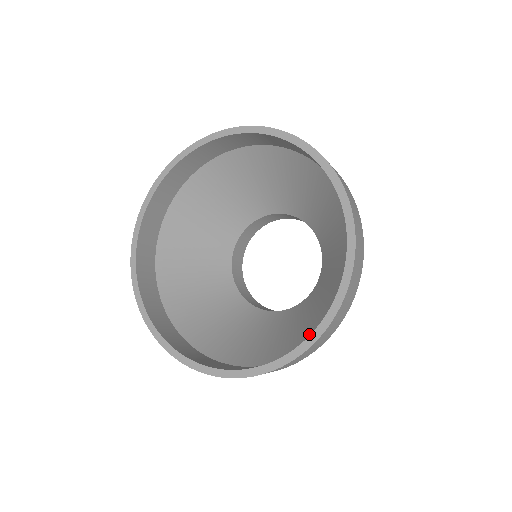
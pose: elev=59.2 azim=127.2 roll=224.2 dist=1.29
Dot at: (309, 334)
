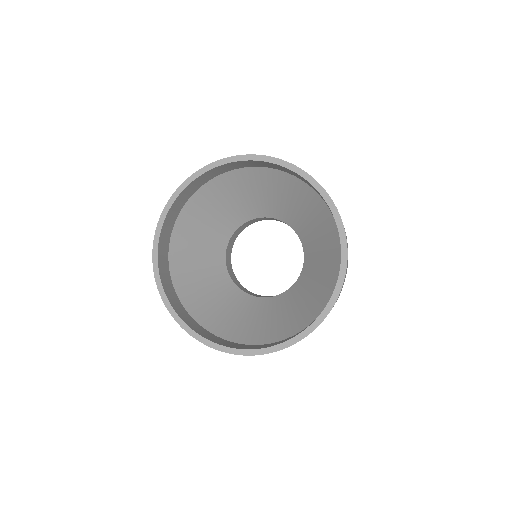
Dot at: (287, 329)
